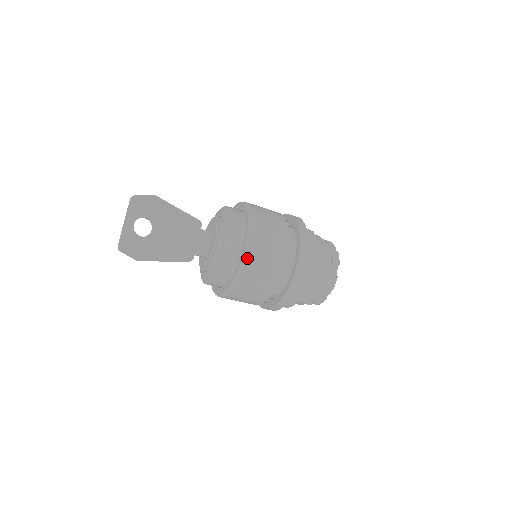
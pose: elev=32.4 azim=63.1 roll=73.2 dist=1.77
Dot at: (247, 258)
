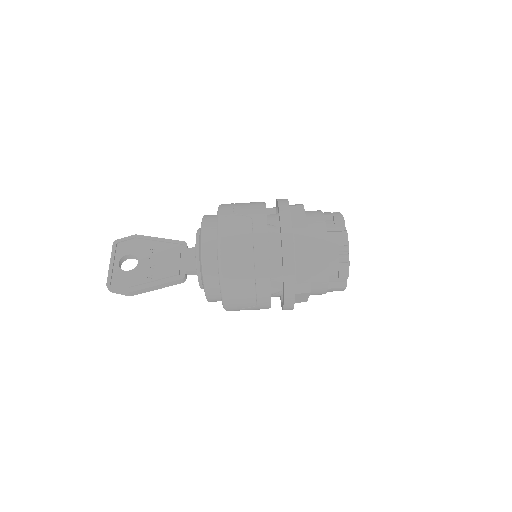
Dot at: (220, 235)
